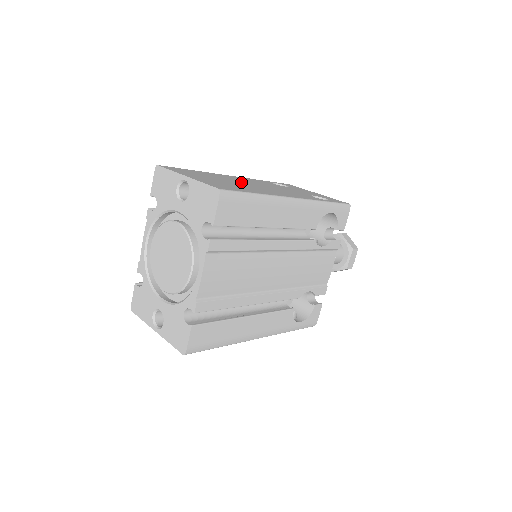
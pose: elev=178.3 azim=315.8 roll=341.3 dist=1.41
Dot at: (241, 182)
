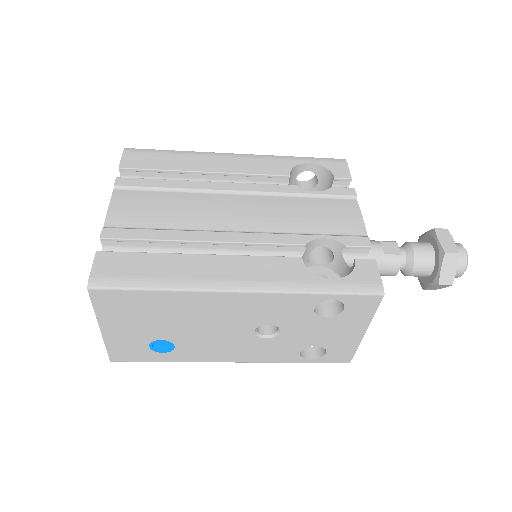
Dot at: occluded
